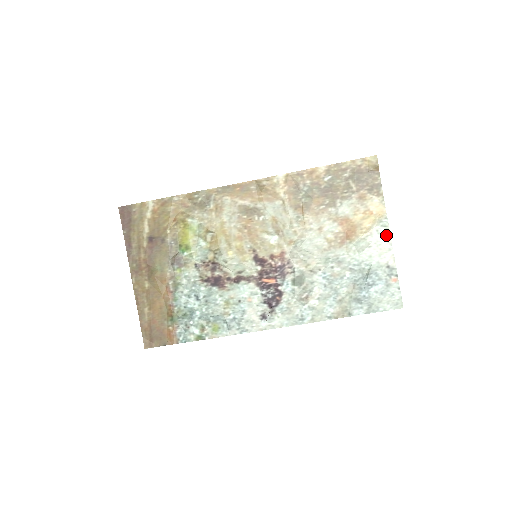
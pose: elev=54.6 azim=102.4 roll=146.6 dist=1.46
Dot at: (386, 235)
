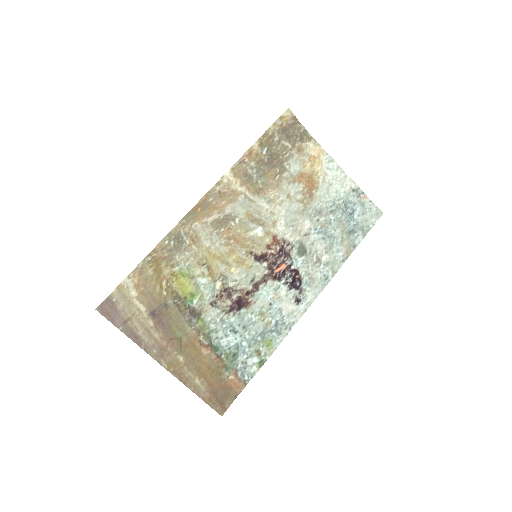
Dot at: (336, 167)
